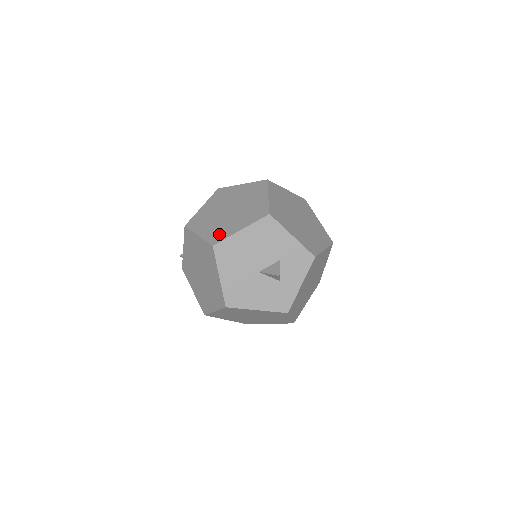
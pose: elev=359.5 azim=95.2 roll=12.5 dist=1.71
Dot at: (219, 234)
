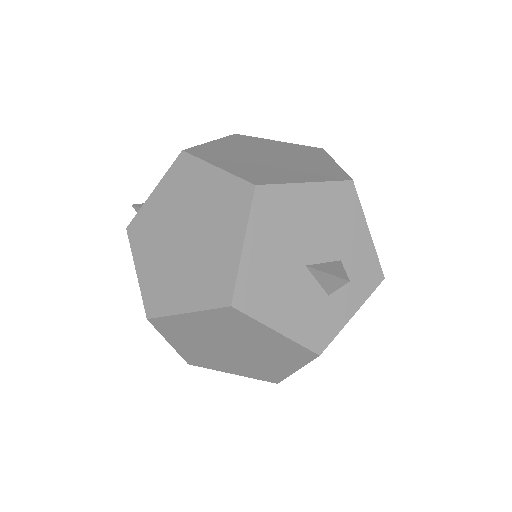
Dot at: (263, 175)
